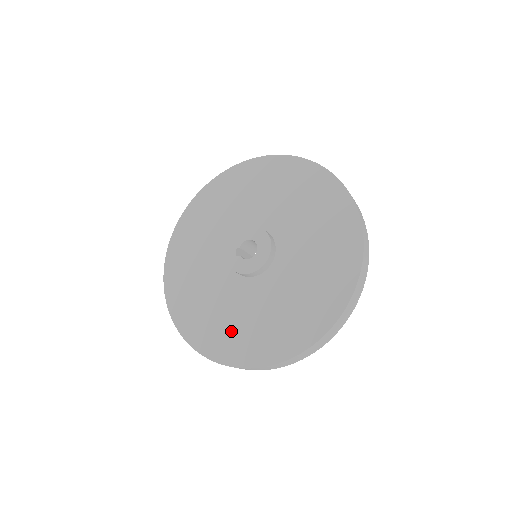
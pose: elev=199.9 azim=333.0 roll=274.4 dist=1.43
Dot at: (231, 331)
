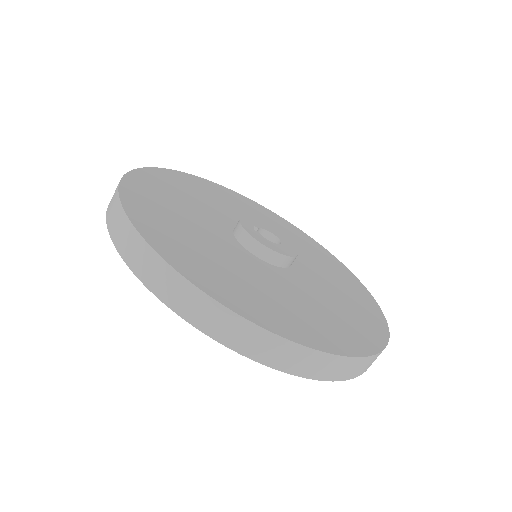
Dot at: (226, 275)
